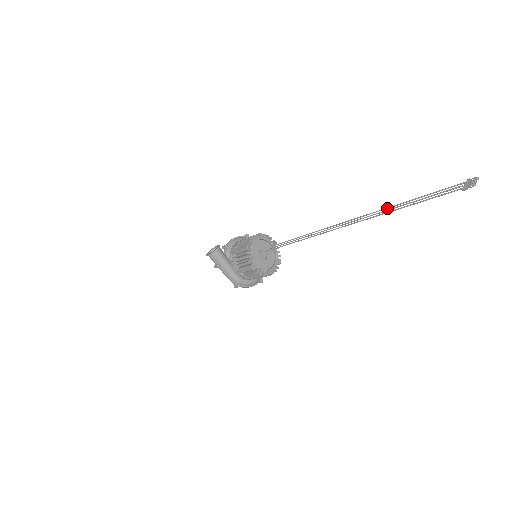
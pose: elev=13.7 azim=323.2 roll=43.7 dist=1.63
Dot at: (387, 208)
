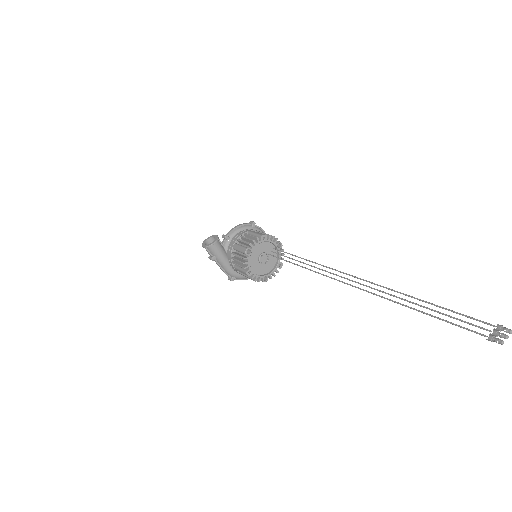
Dot at: (401, 293)
